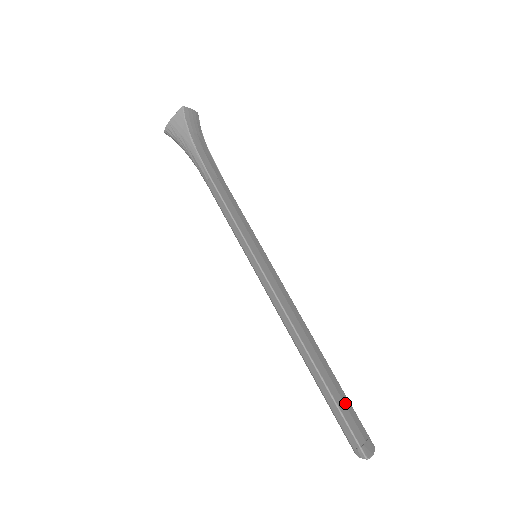
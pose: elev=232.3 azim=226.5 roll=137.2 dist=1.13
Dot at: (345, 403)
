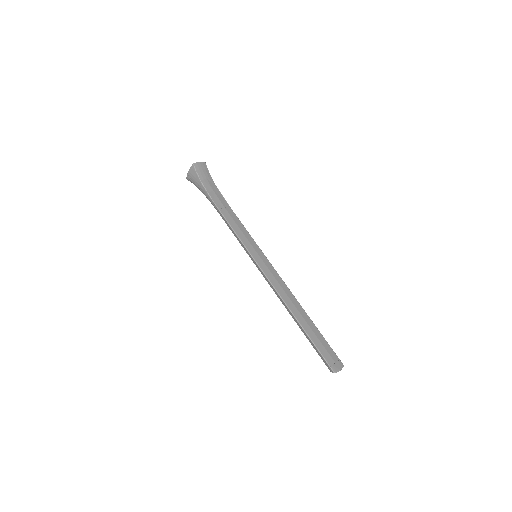
Dot at: (321, 341)
